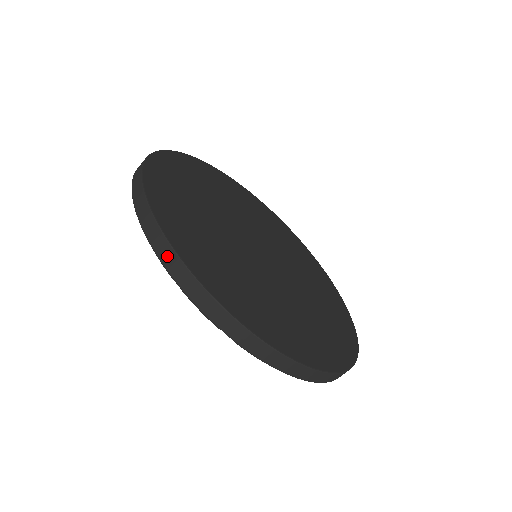
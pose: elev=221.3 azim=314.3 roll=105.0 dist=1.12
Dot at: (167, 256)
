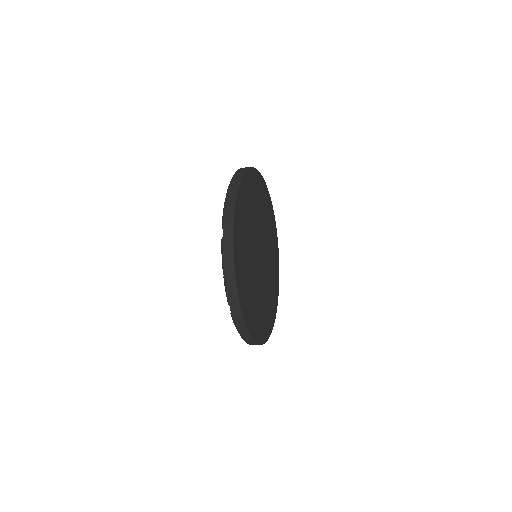
Dot at: (234, 187)
